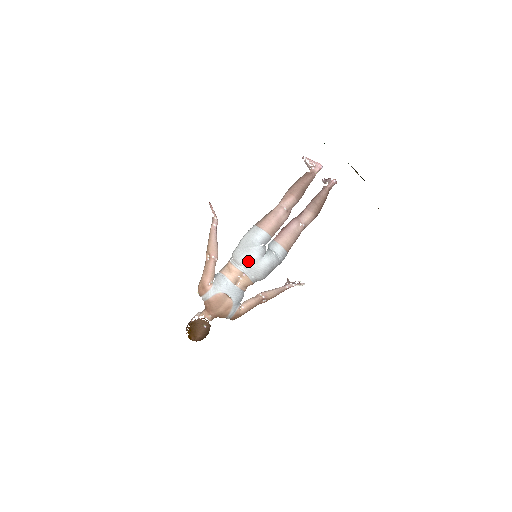
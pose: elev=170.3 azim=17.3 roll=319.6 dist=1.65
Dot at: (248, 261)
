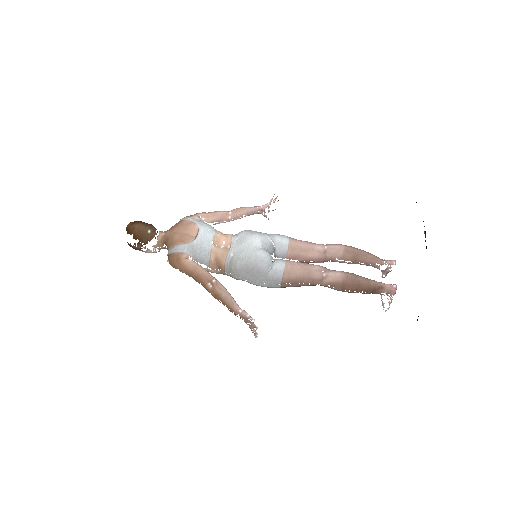
Dot at: (247, 236)
